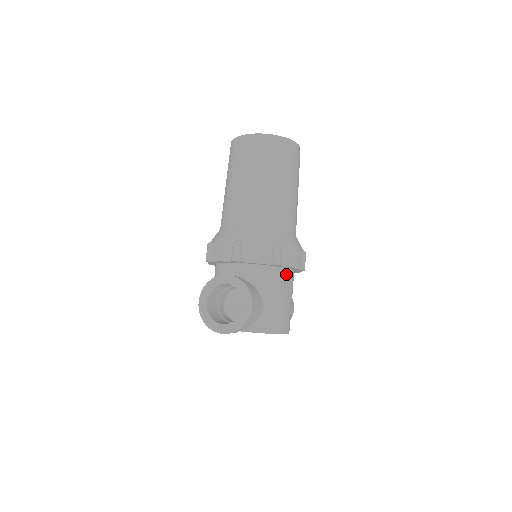
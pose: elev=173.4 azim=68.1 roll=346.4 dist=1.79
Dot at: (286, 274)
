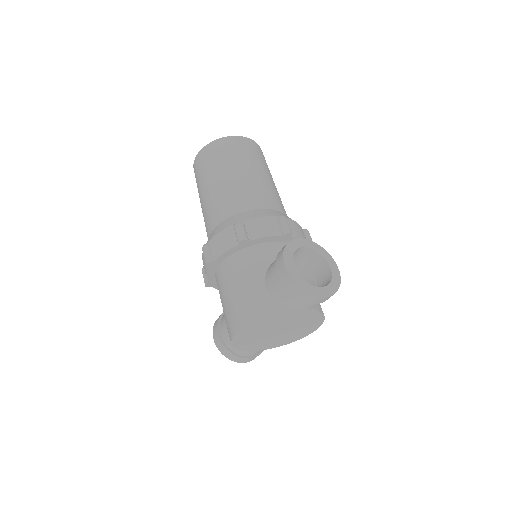
Dot at: occluded
